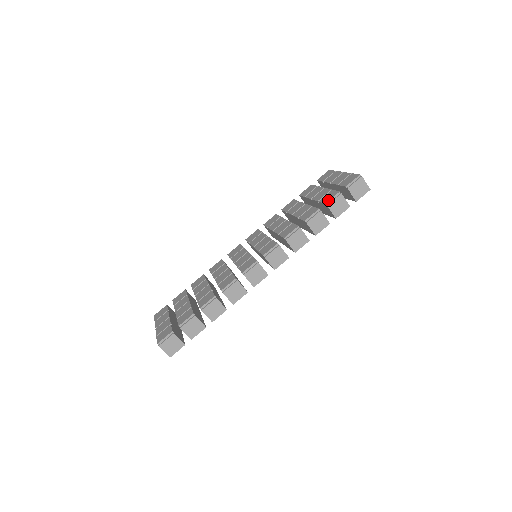
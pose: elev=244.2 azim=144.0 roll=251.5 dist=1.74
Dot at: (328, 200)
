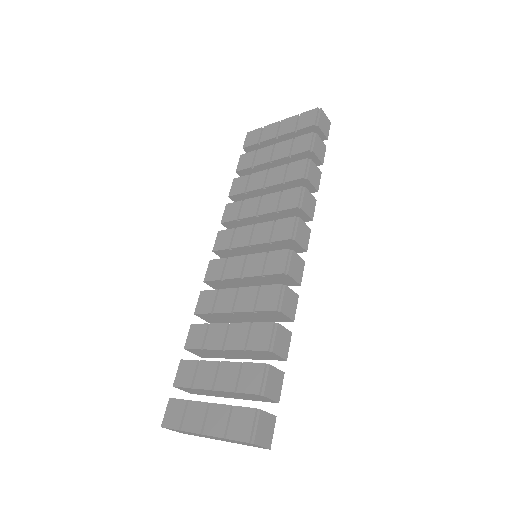
Dot at: (309, 145)
